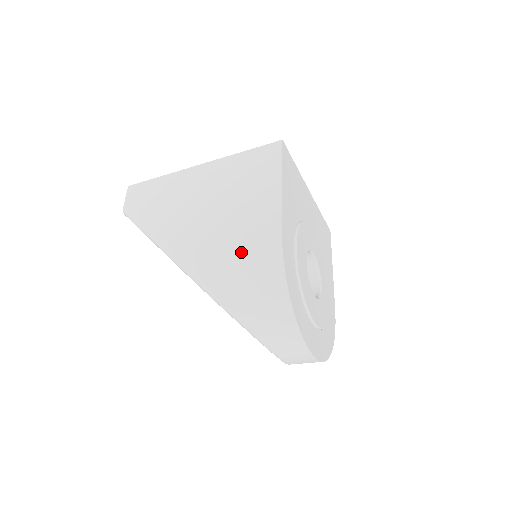
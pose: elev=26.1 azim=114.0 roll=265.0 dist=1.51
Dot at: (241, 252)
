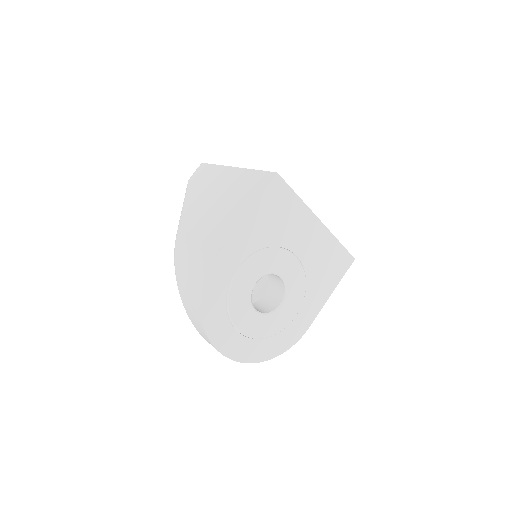
Dot at: (196, 254)
